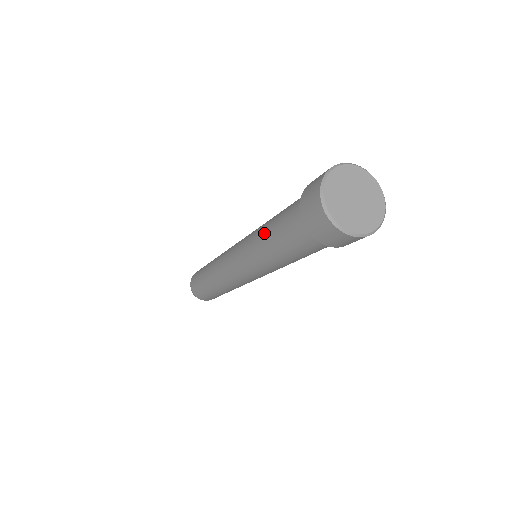
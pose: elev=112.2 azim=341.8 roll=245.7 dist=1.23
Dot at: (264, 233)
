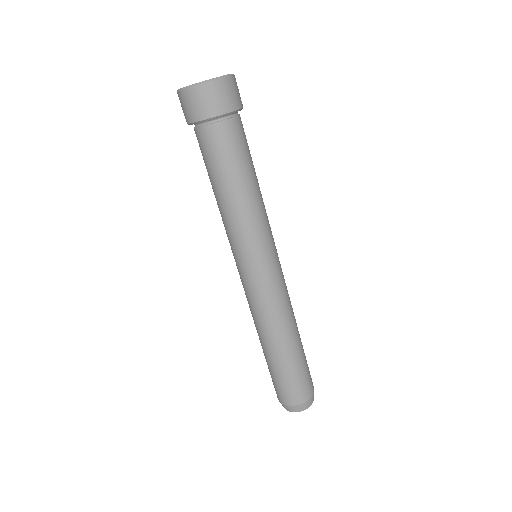
Dot at: (219, 199)
